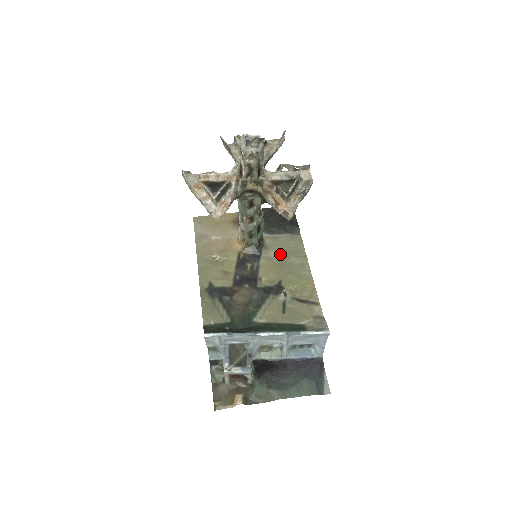
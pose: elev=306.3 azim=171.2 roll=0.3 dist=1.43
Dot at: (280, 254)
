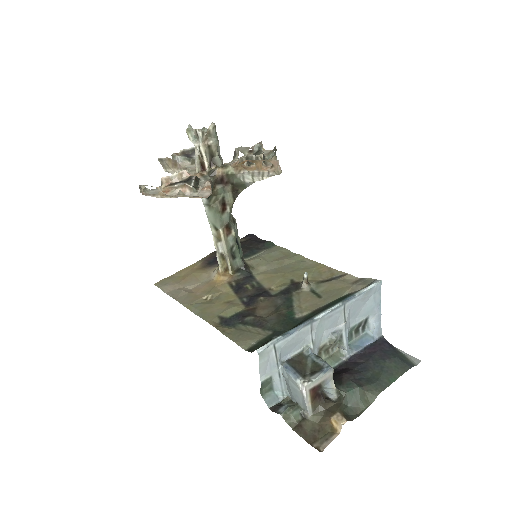
Dot at: (271, 265)
